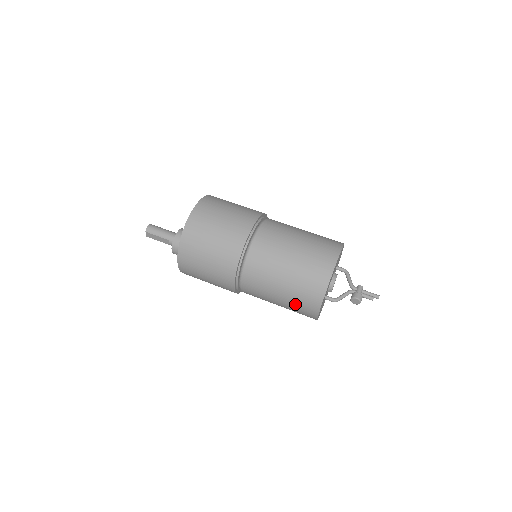
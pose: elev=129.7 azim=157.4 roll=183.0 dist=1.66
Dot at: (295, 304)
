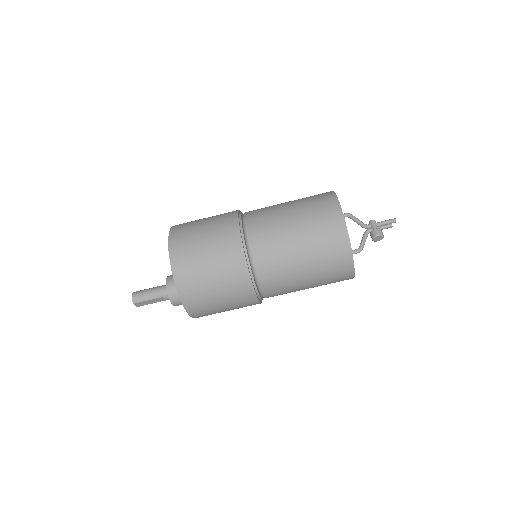
Dot at: (327, 279)
